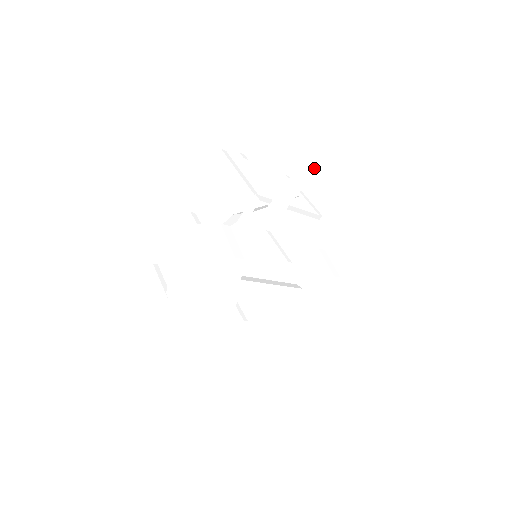
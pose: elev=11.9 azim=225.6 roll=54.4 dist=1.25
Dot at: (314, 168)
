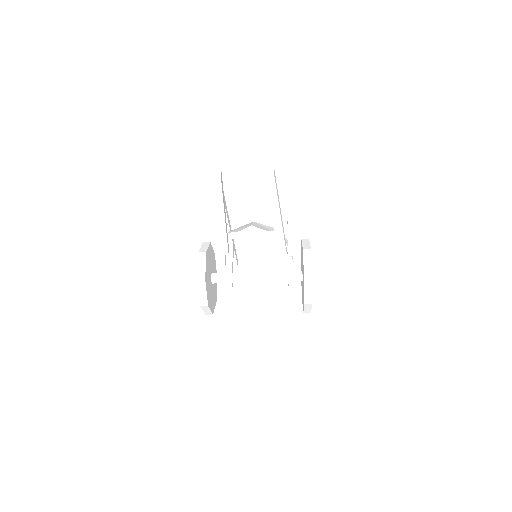
Dot at: (222, 224)
